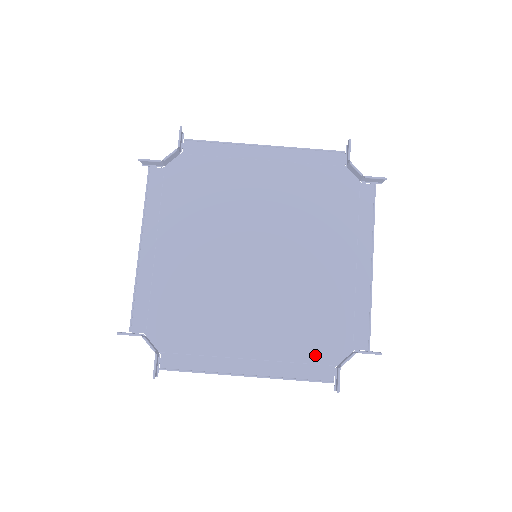
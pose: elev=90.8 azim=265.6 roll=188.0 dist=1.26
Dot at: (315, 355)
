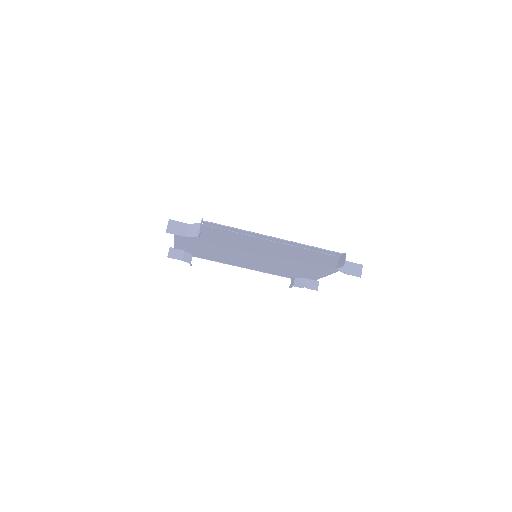
Dot at: (284, 274)
